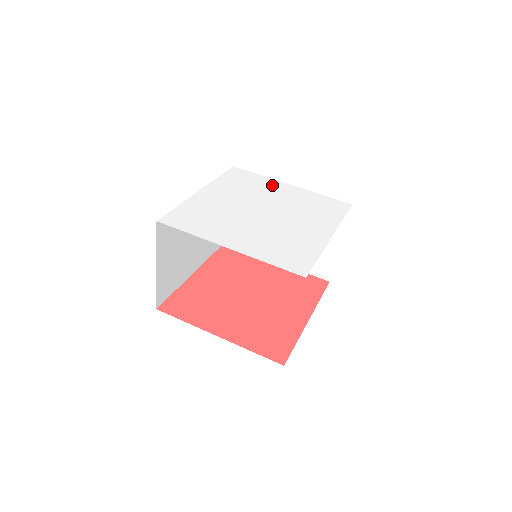
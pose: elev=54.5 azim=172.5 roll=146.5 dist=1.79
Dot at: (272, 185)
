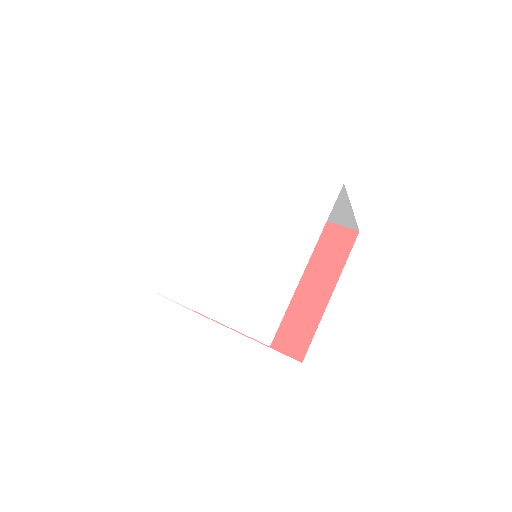
Dot at: (250, 174)
